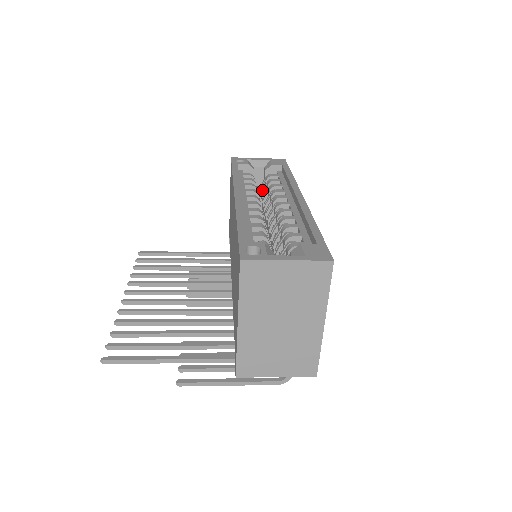
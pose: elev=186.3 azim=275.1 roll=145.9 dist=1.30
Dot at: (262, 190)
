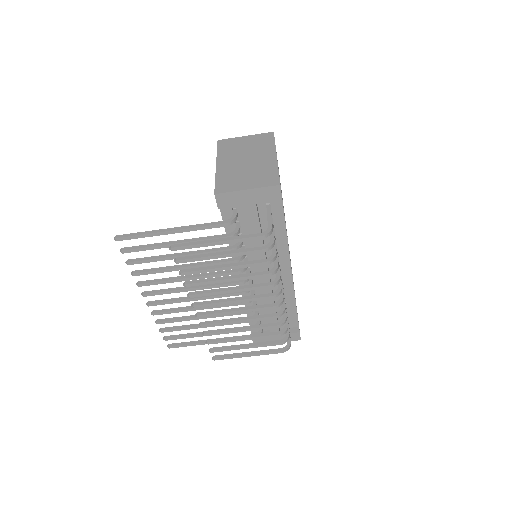
Dot at: occluded
